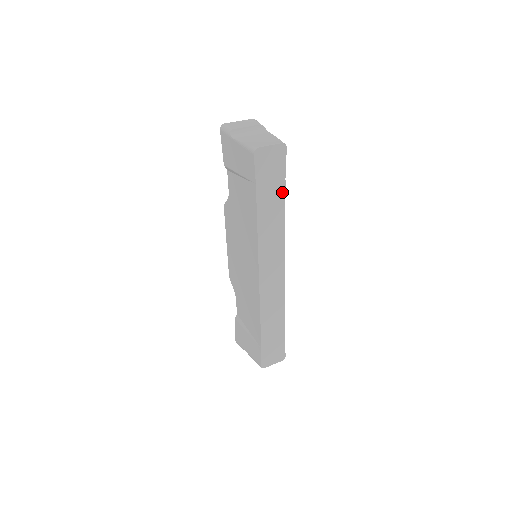
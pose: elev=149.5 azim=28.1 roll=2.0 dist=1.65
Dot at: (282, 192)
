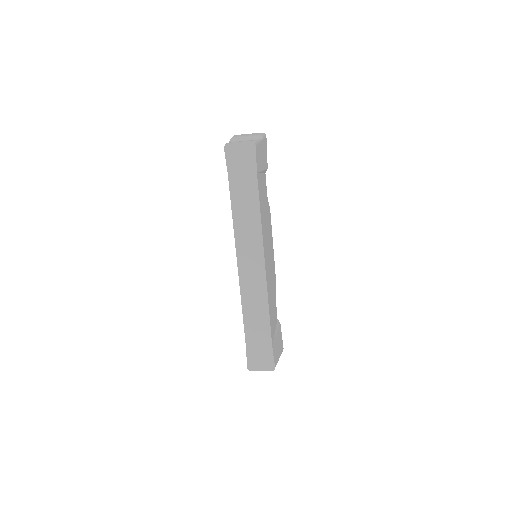
Dot at: (255, 187)
